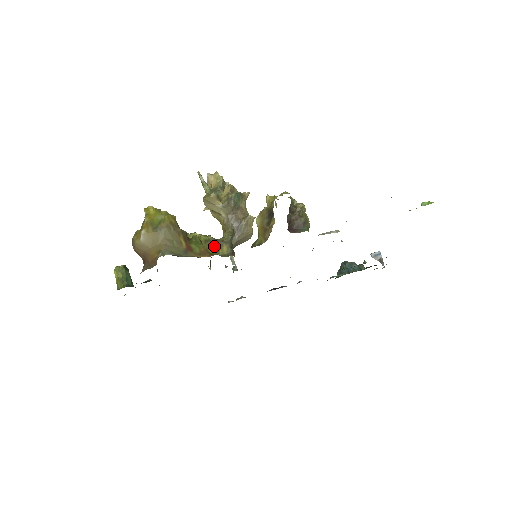
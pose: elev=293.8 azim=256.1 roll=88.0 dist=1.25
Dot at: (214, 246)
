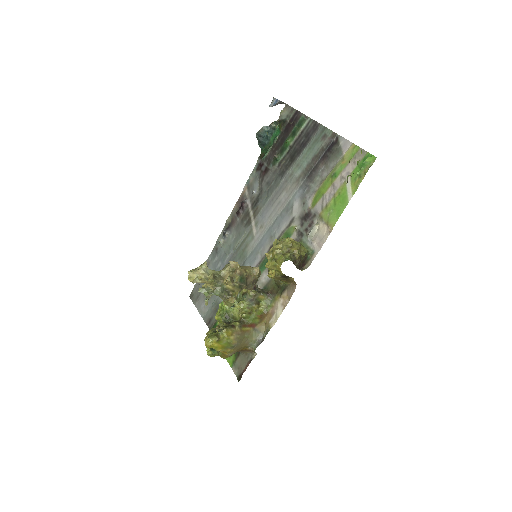
Dot at: (256, 304)
